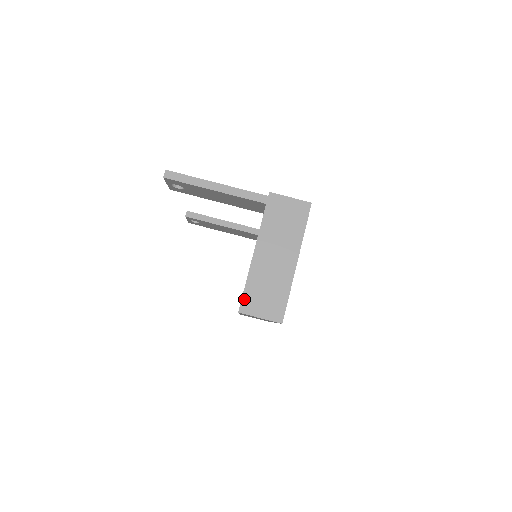
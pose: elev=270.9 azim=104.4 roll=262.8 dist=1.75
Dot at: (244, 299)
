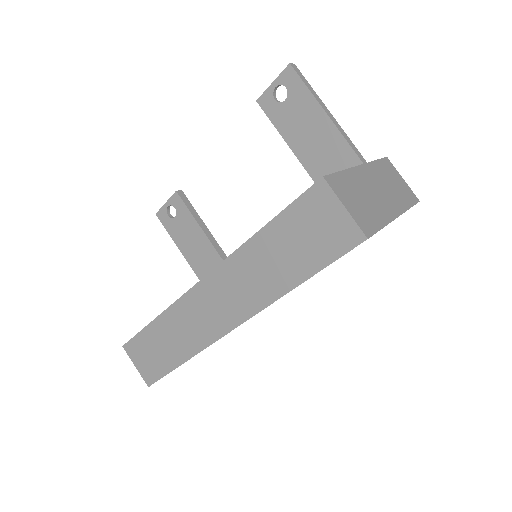
Dot at: (335, 176)
